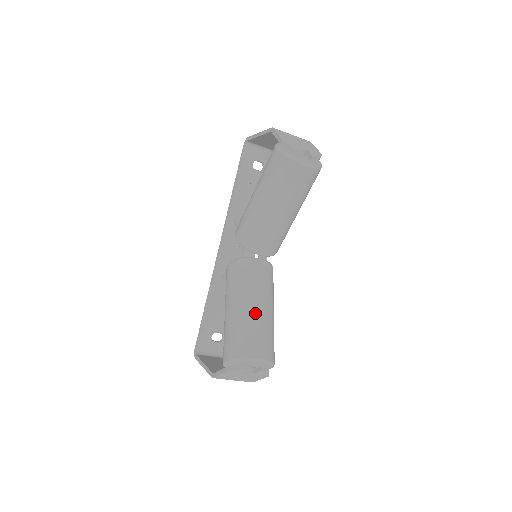
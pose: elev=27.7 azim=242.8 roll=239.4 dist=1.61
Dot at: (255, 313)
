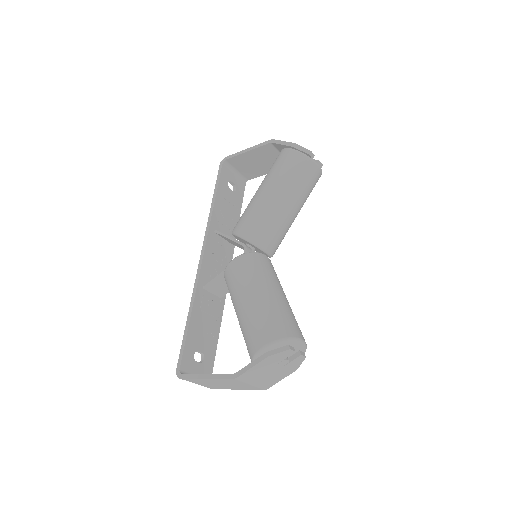
Dot at: (282, 298)
